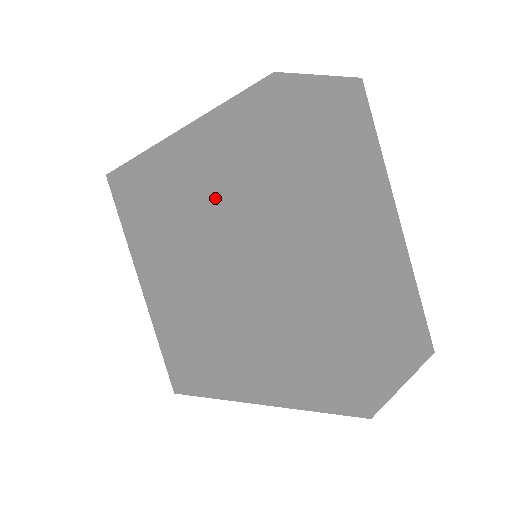
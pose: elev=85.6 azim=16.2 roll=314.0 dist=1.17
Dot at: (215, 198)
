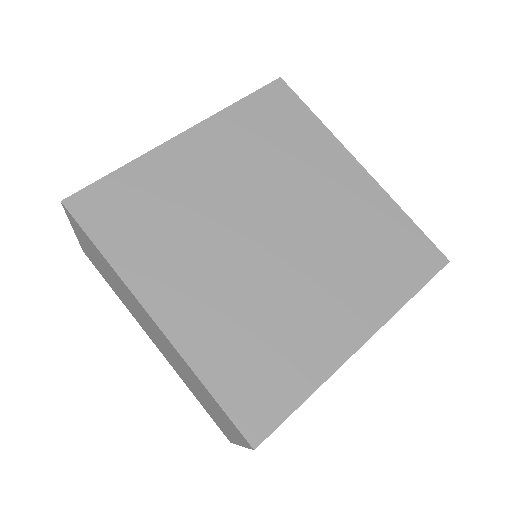
Dot at: (253, 166)
